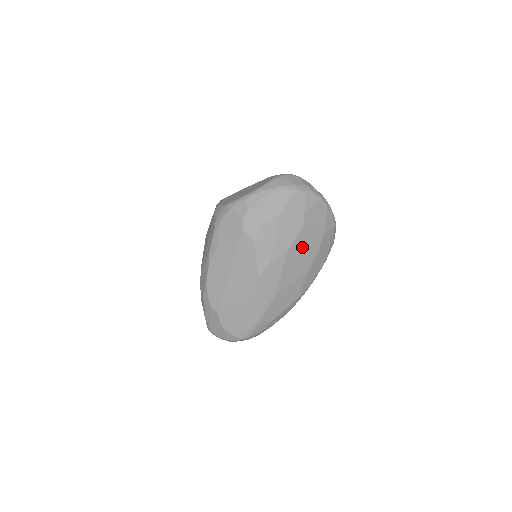
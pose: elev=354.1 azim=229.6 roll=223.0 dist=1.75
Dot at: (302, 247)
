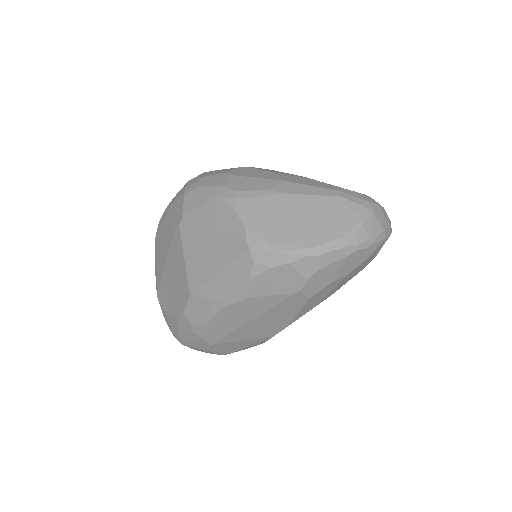
Dot at: occluded
